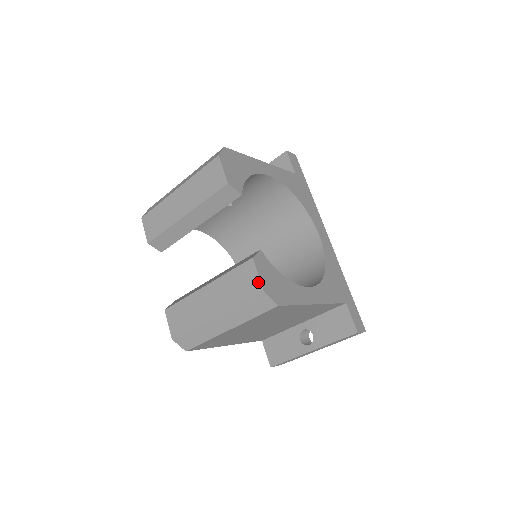
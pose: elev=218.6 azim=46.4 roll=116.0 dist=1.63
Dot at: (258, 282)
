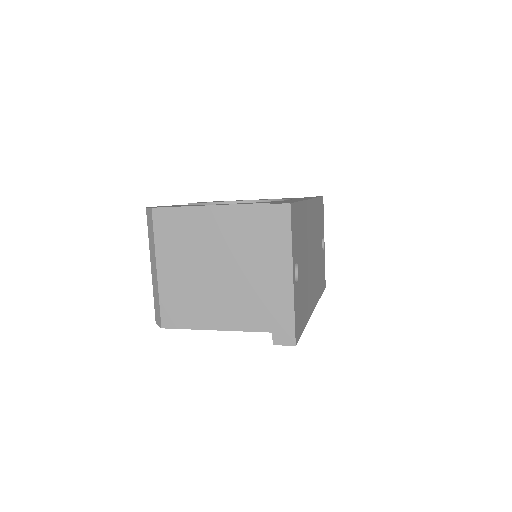
Dot at: occluded
